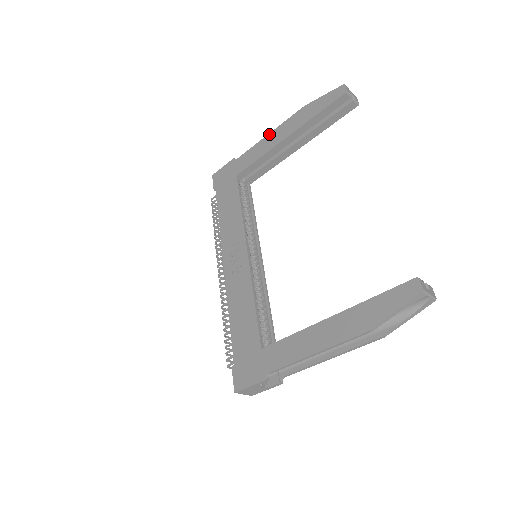
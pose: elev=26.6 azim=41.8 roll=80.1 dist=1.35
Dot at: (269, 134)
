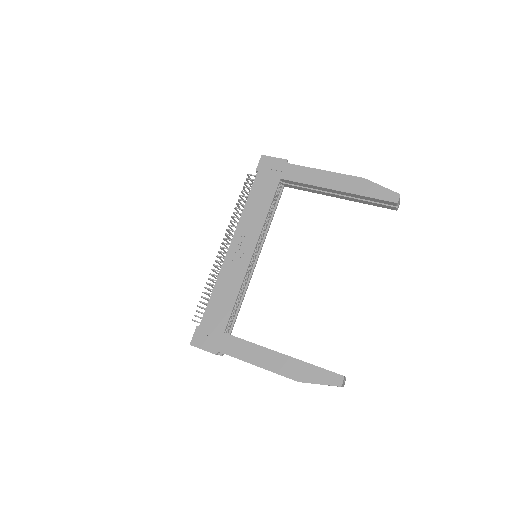
Dot at: (325, 171)
